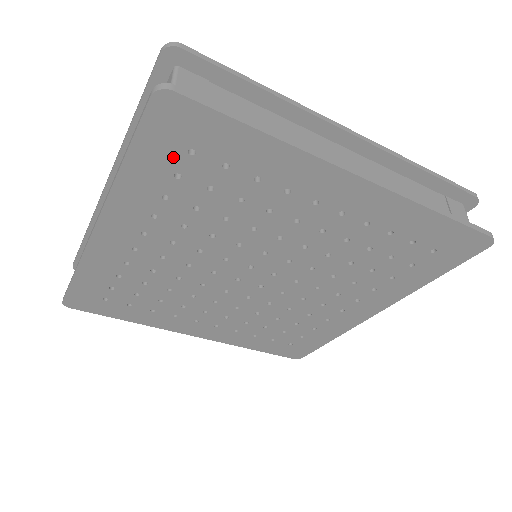
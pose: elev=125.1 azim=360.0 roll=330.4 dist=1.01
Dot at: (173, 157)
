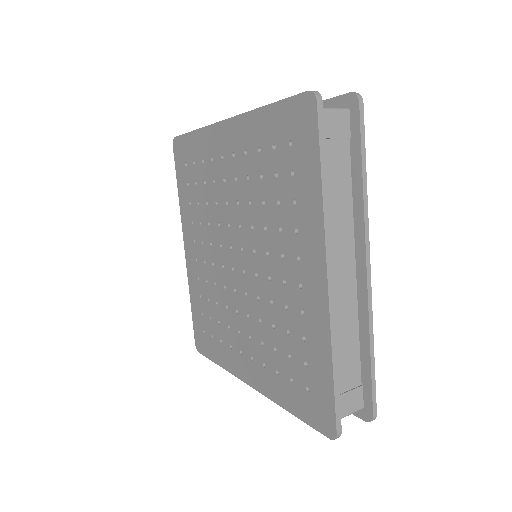
Dot at: (184, 173)
